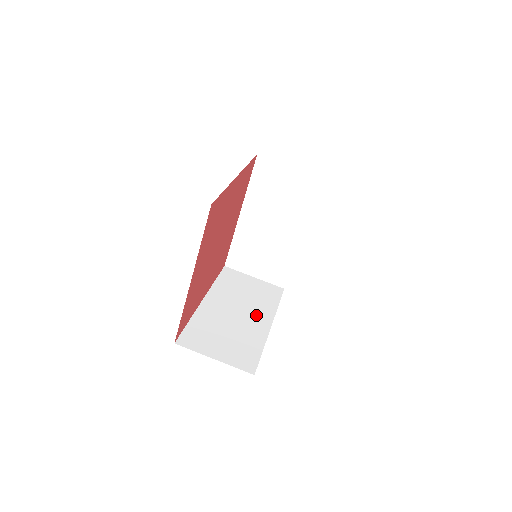
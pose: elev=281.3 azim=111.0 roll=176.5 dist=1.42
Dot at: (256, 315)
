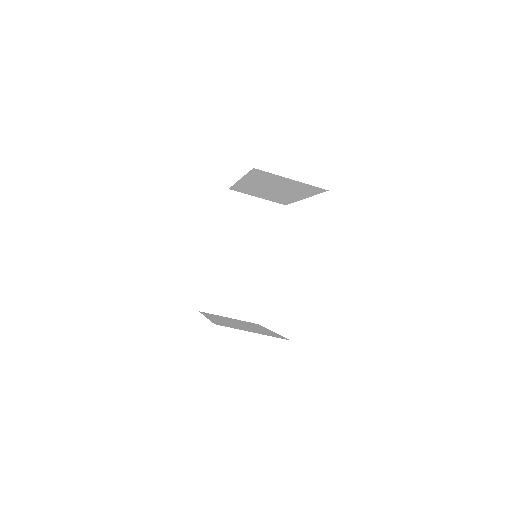
Dot at: (259, 255)
